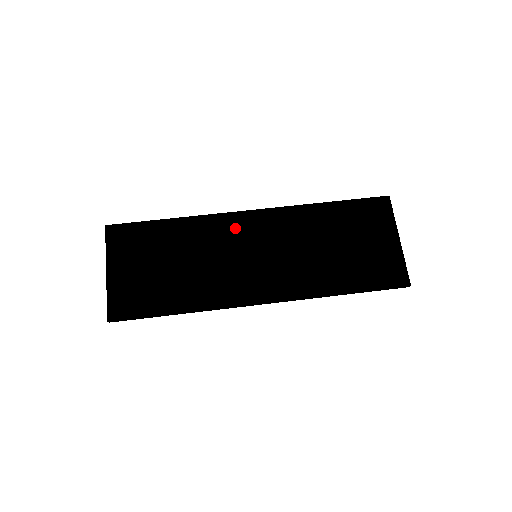
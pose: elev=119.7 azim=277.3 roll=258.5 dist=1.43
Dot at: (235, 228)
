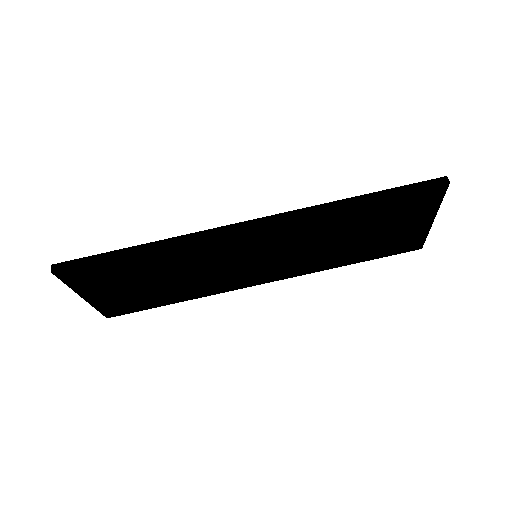
Dot at: (229, 246)
